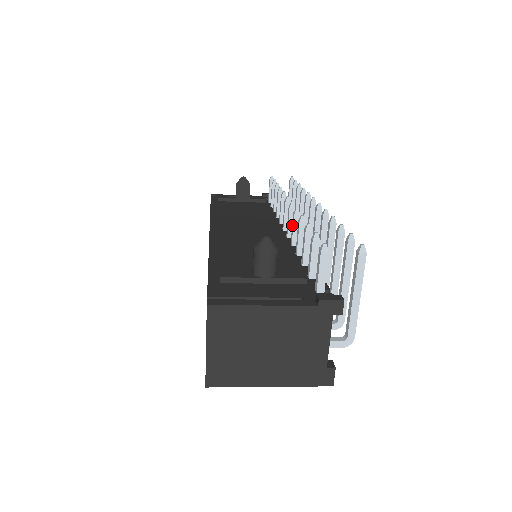
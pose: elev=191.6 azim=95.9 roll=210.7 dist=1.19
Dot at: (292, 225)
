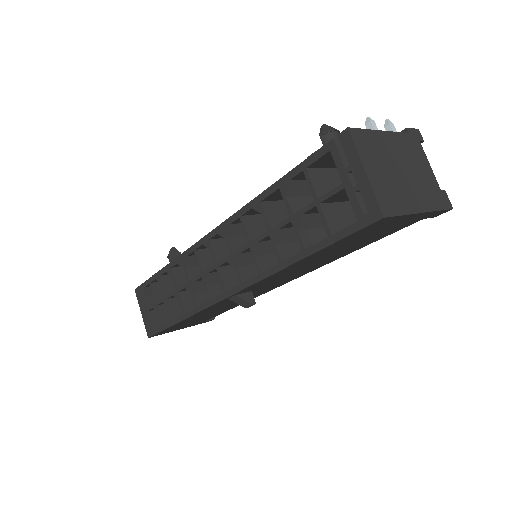
Dot at: occluded
